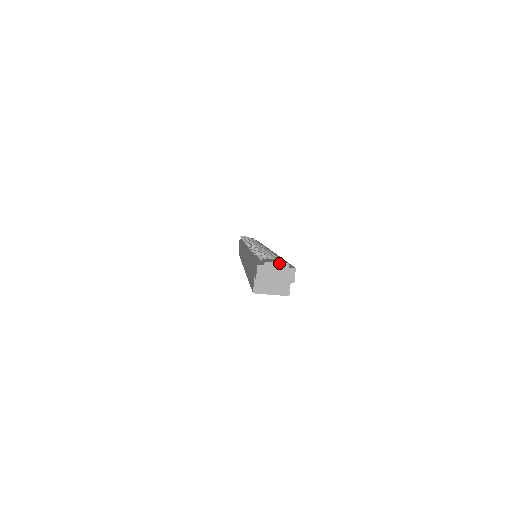
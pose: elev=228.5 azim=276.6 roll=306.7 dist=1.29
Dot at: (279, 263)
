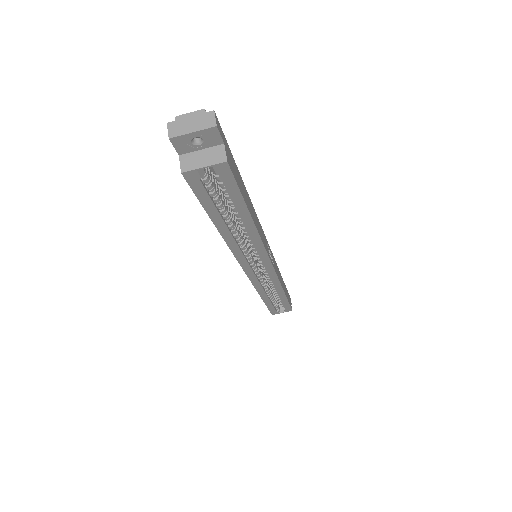
Dot at: (192, 112)
